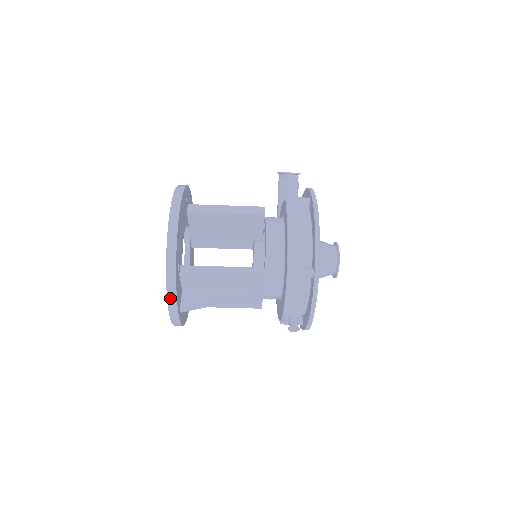
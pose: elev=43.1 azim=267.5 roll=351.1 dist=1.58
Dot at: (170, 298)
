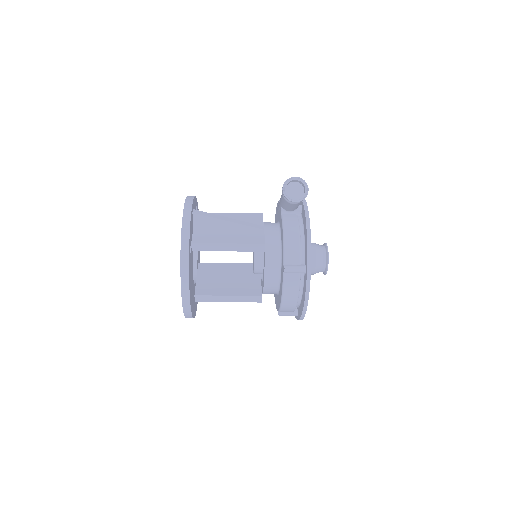
Dot at: occluded
